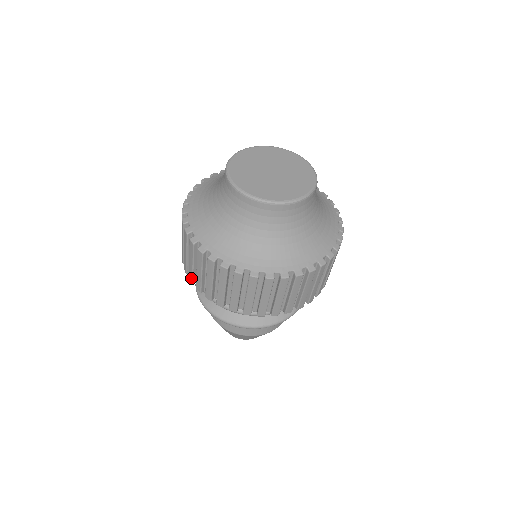
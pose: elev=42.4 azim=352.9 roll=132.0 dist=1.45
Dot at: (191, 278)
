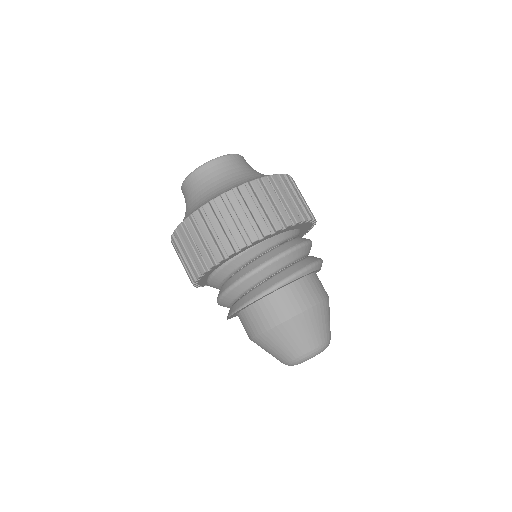
Dot at: (229, 247)
